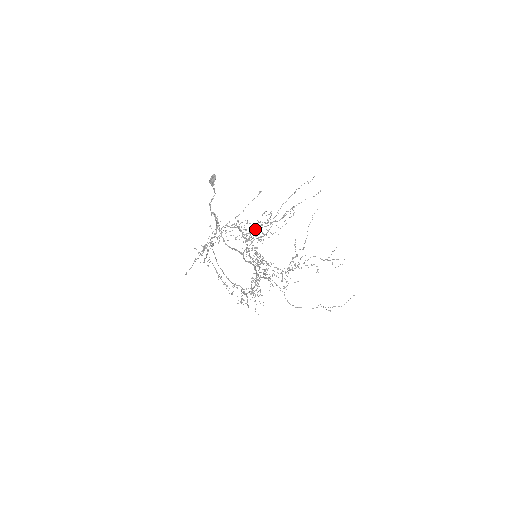
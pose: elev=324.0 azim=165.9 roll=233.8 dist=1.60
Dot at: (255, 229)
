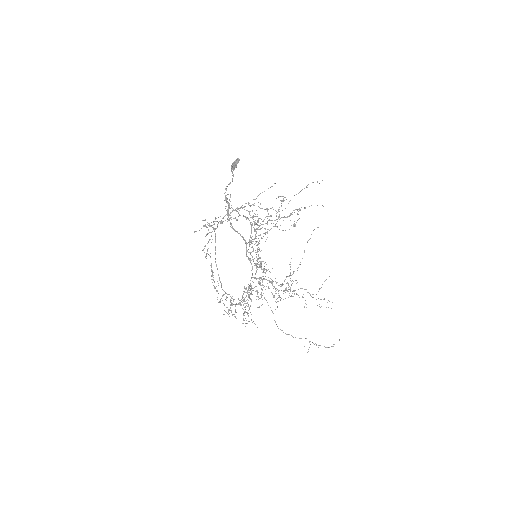
Dot at: (263, 220)
